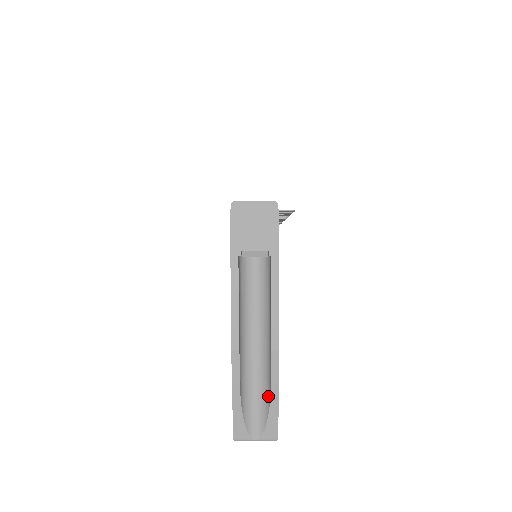
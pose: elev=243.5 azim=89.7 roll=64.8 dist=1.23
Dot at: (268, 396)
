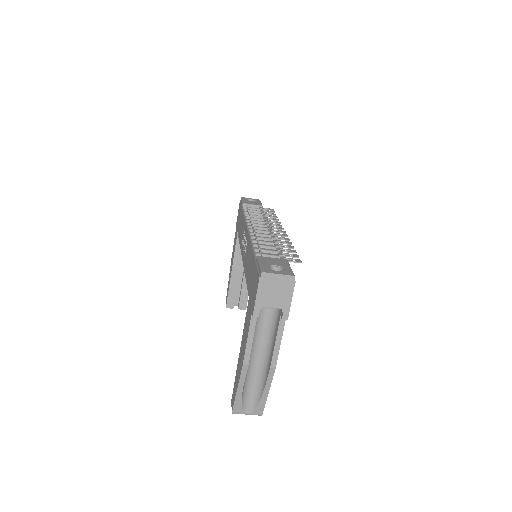
Dot at: (261, 391)
